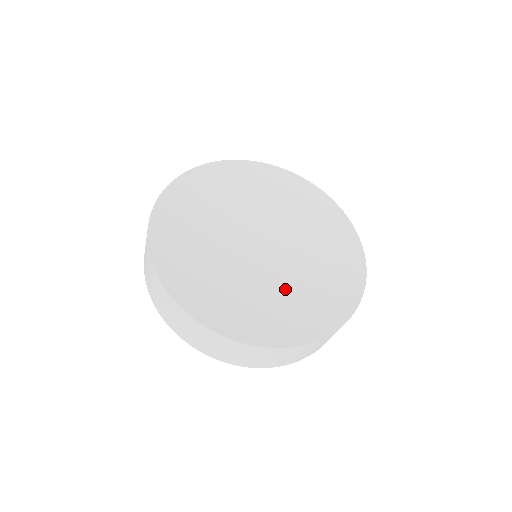
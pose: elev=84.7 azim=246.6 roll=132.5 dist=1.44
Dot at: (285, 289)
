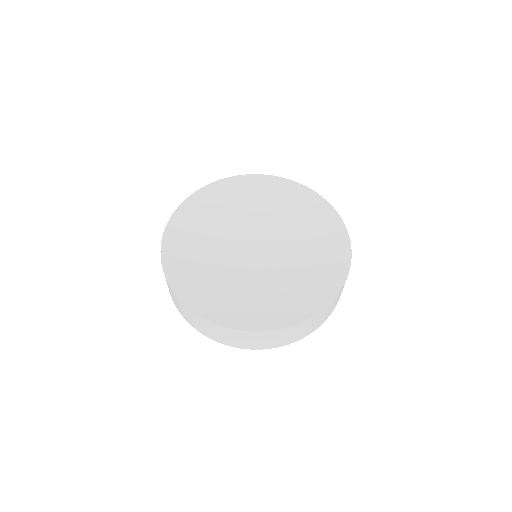
Dot at: (262, 285)
